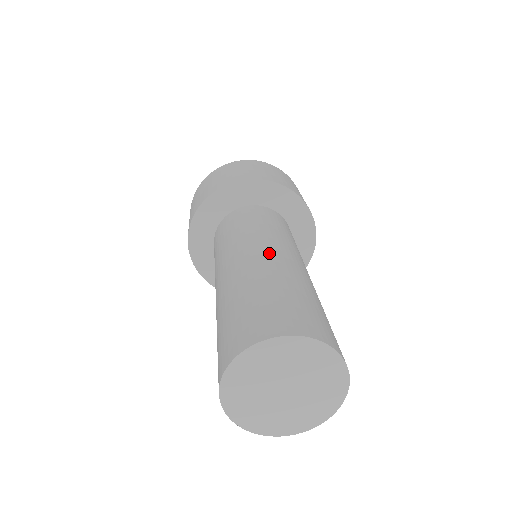
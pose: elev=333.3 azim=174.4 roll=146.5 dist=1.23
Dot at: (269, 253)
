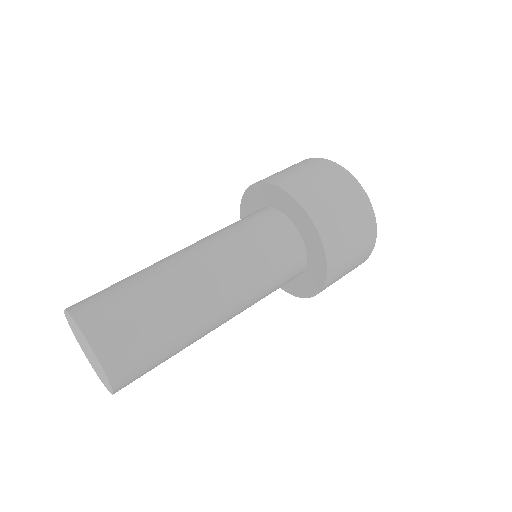
Dot at: (210, 286)
